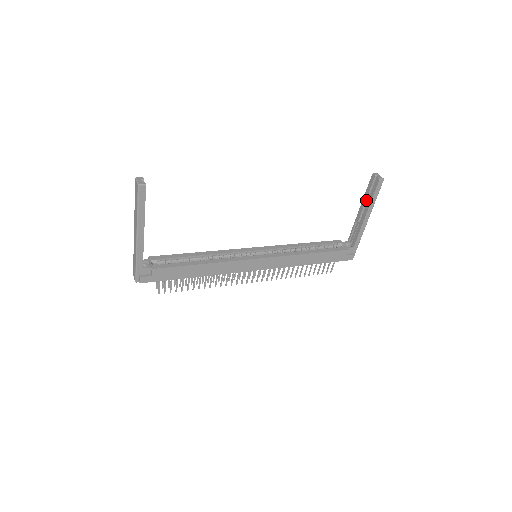
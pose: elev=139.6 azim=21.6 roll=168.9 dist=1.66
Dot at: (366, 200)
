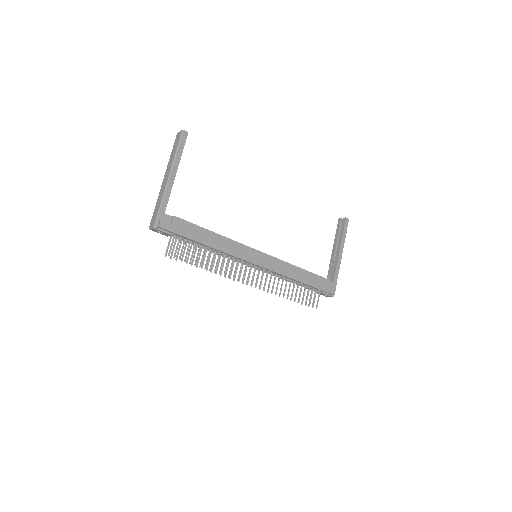
Dot at: (337, 240)
